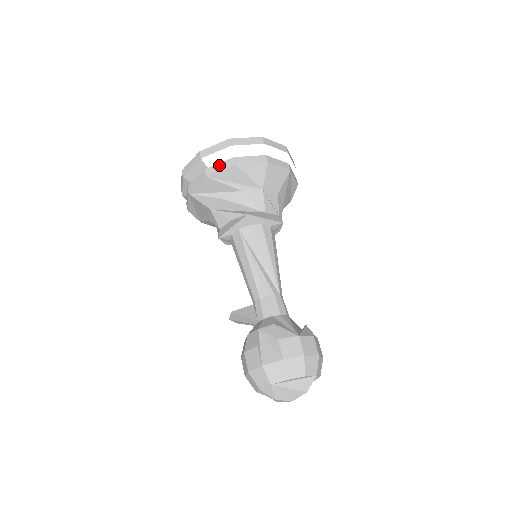
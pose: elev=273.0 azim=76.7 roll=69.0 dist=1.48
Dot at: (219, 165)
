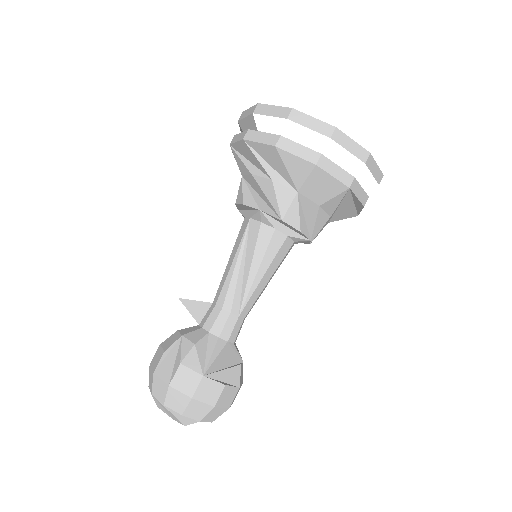
Dot at: (262, 134)
